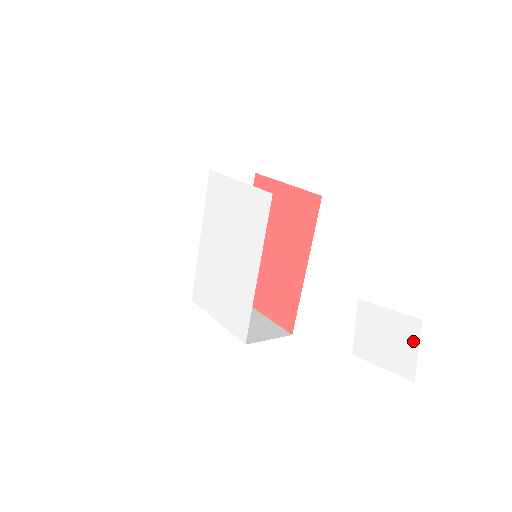
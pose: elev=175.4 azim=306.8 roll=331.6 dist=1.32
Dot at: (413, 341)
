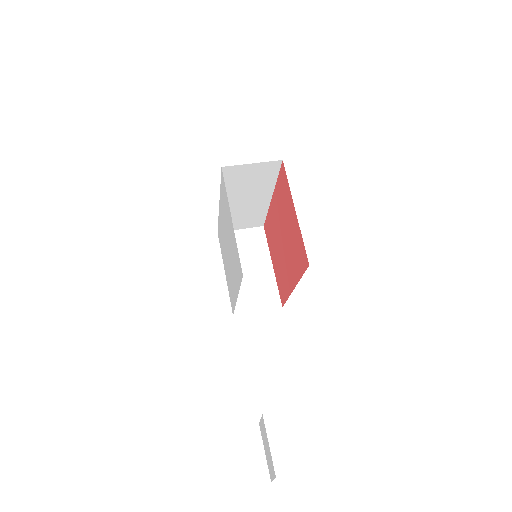
Dot at: (273, 474)
